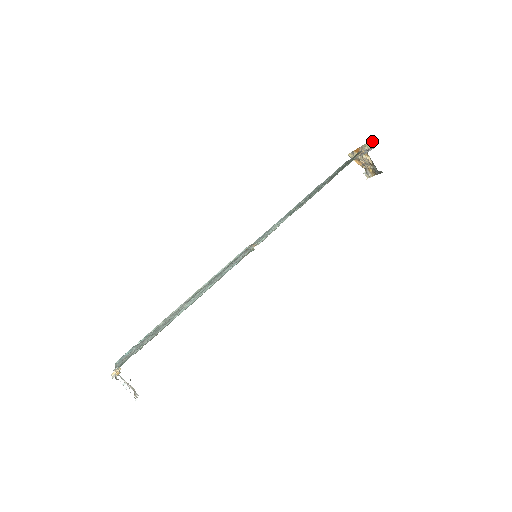
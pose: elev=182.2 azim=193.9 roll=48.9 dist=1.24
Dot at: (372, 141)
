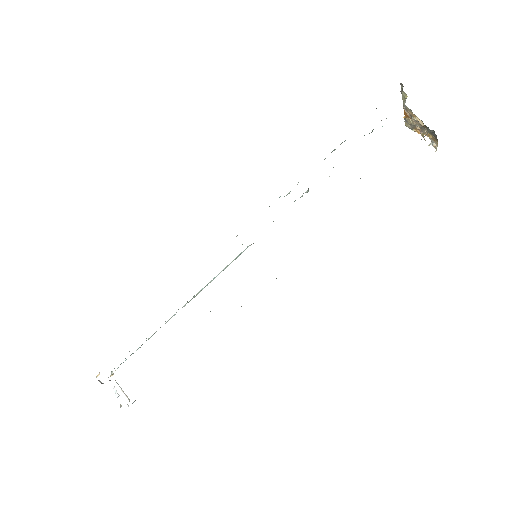
Dot at: occluded
